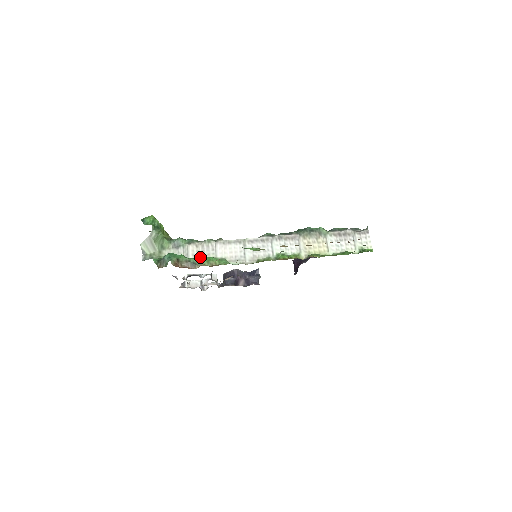
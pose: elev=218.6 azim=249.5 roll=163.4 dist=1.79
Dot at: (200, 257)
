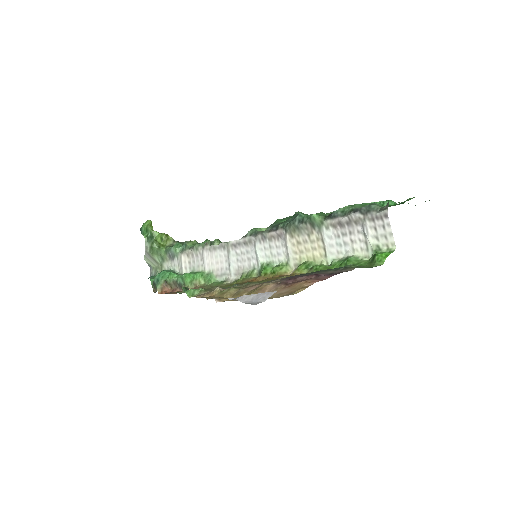
Dot at: (185, 276)
